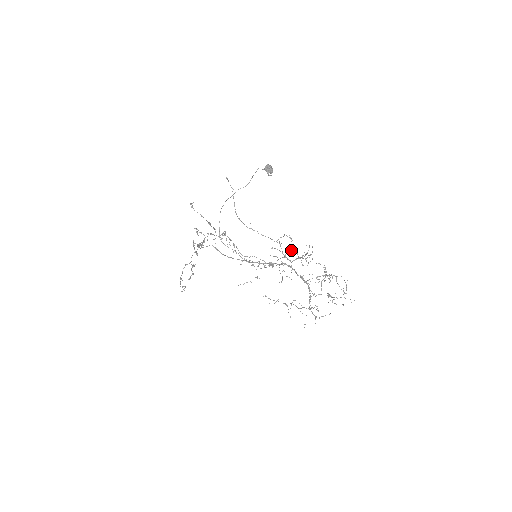
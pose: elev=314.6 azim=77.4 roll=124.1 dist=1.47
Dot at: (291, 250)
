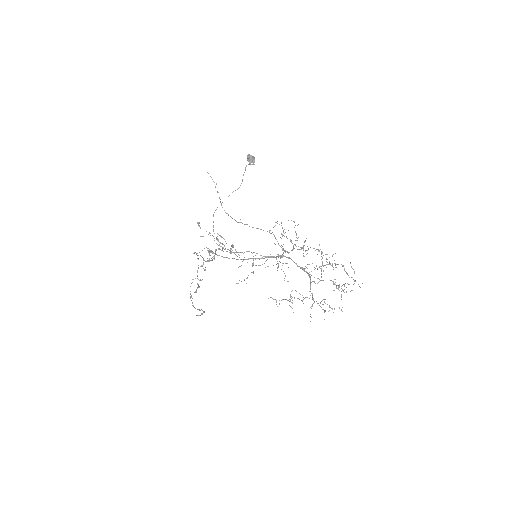
Dot at: (282, 236)
